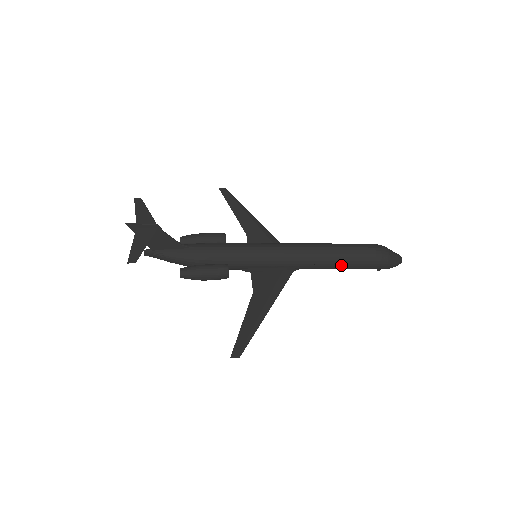
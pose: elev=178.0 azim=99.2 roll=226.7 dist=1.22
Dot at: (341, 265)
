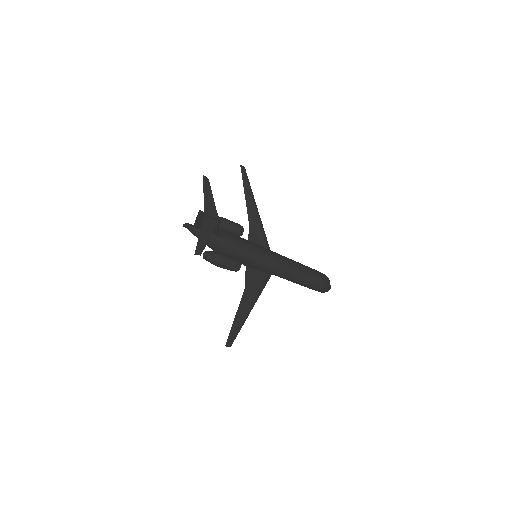
Dot at: (301, 284)
